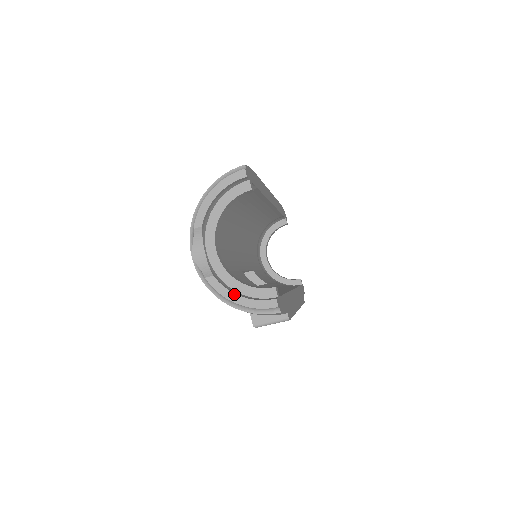
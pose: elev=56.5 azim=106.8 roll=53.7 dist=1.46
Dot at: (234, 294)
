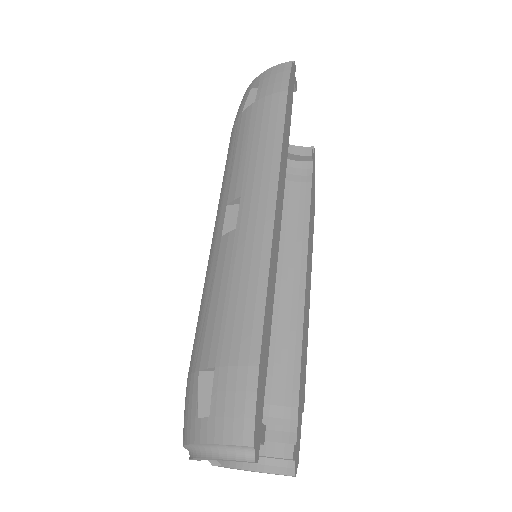
Dot at: occluded
